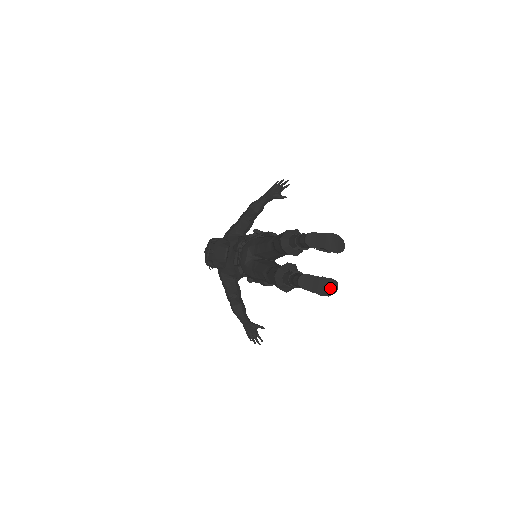
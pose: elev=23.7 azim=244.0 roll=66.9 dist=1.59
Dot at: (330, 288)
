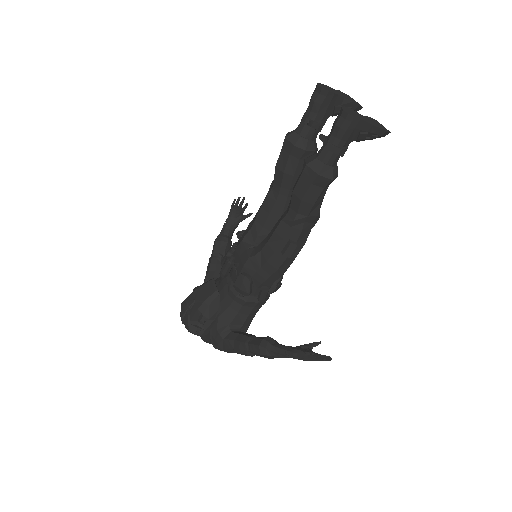
Dot at: (381, 126)
